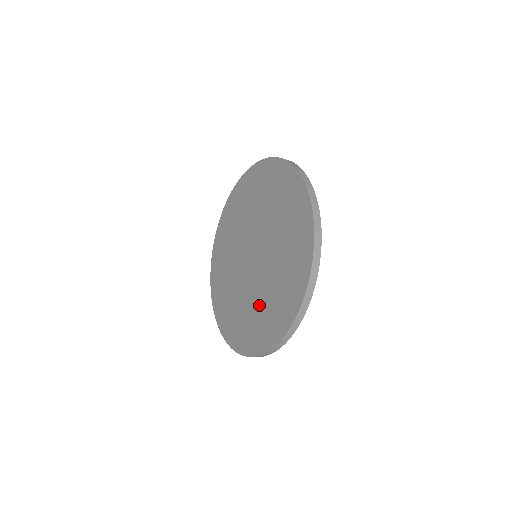
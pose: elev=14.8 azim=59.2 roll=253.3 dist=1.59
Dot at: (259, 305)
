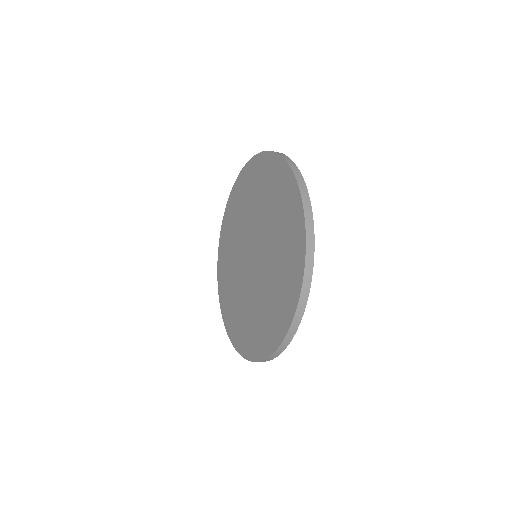
Dot at: (245, 310)
